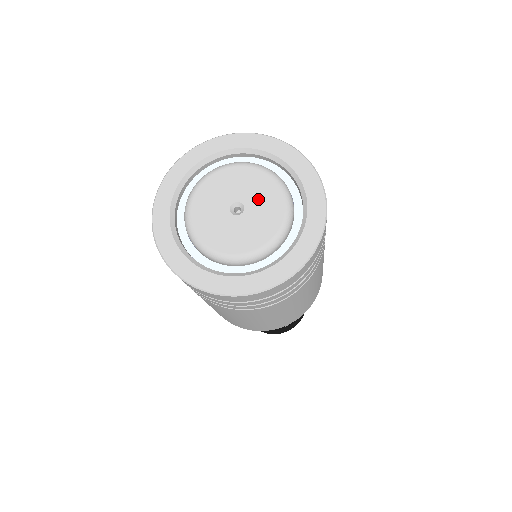
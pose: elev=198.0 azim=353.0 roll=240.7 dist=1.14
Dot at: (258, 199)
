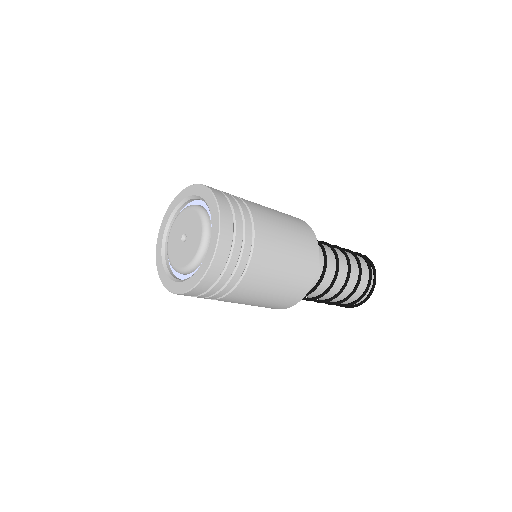
Dot at: (192, 230)
